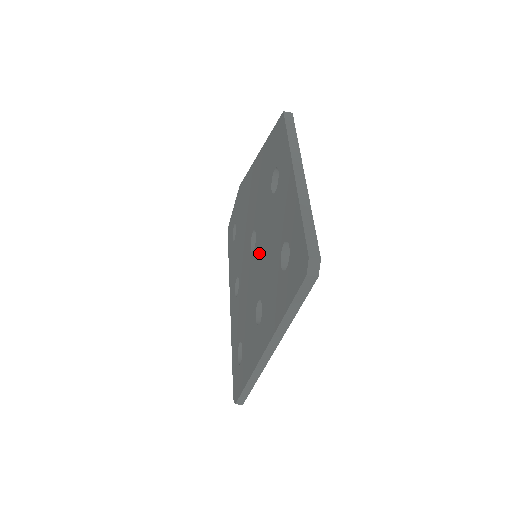
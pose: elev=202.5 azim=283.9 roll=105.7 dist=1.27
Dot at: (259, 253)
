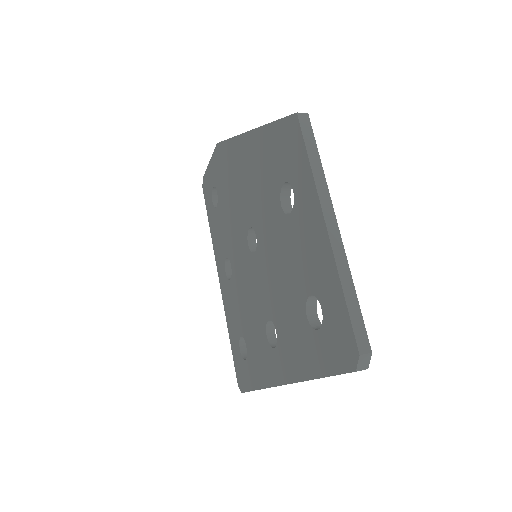
Dot at: (265, 266)
